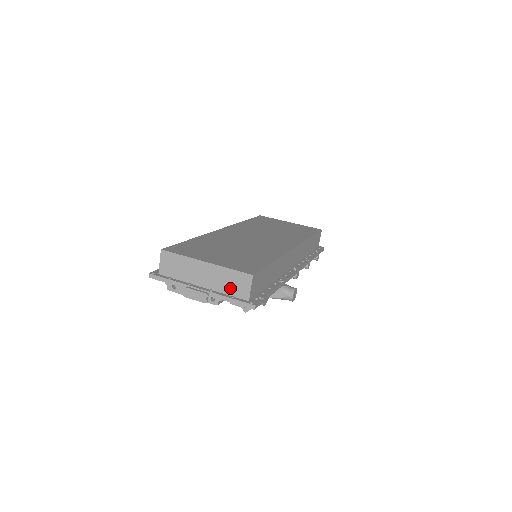
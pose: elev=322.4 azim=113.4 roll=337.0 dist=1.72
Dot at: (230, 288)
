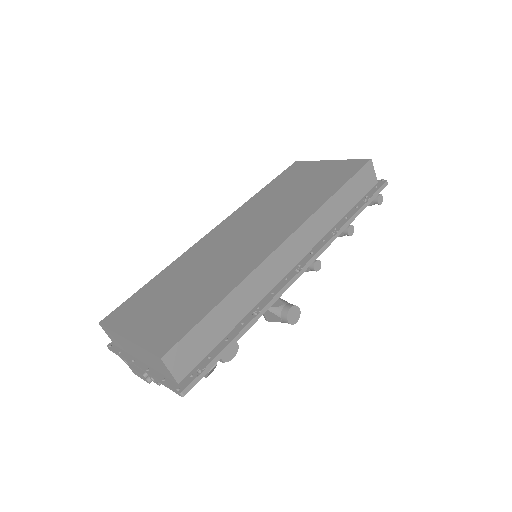
Dot at: (158, 368)
